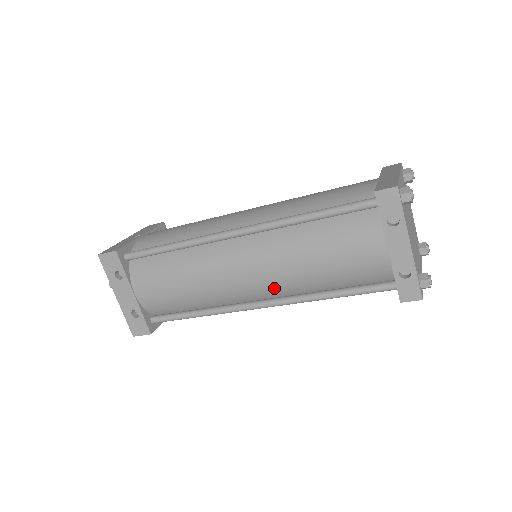
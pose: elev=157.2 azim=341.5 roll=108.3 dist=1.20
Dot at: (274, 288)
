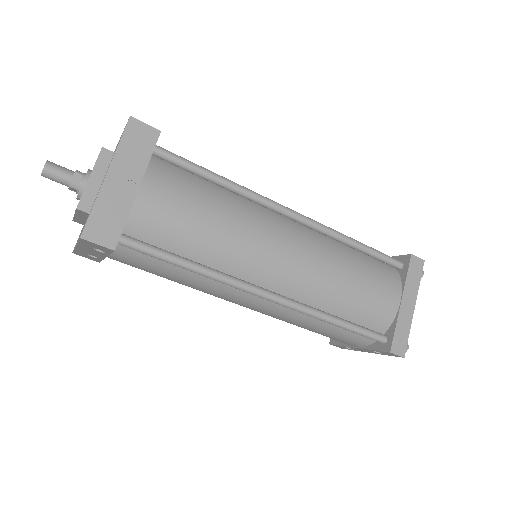
Dot at: occluded
